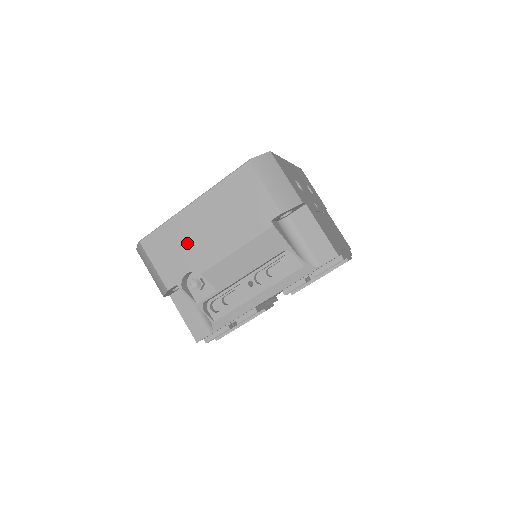
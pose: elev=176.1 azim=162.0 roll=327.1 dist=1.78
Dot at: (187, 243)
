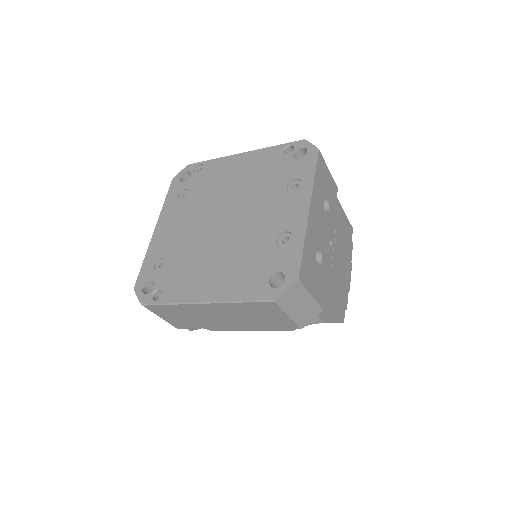
Dot at: (197, 318)
